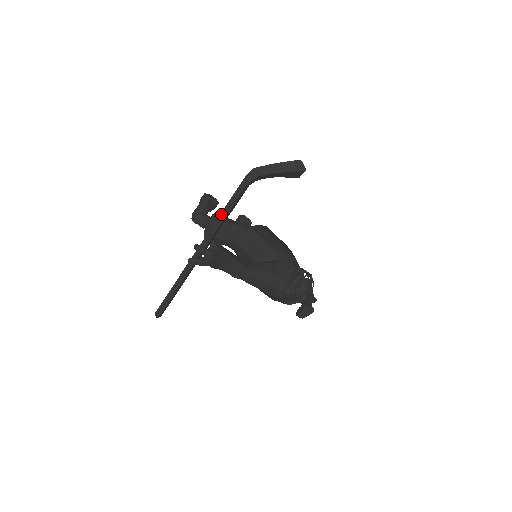
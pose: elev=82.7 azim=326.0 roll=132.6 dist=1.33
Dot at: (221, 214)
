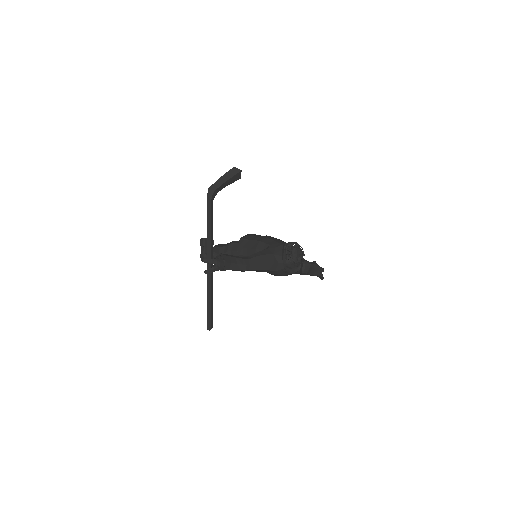
Dot at: (207, 230)
